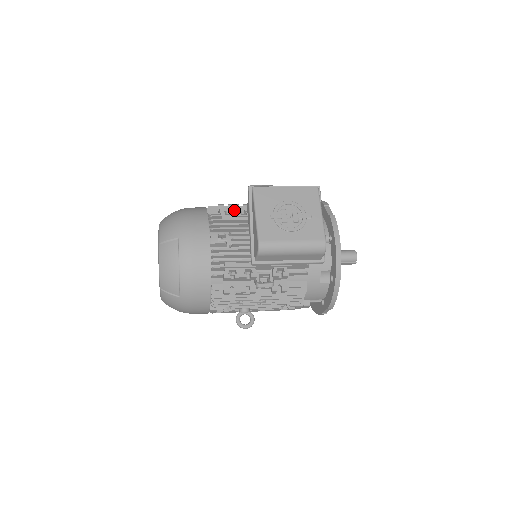
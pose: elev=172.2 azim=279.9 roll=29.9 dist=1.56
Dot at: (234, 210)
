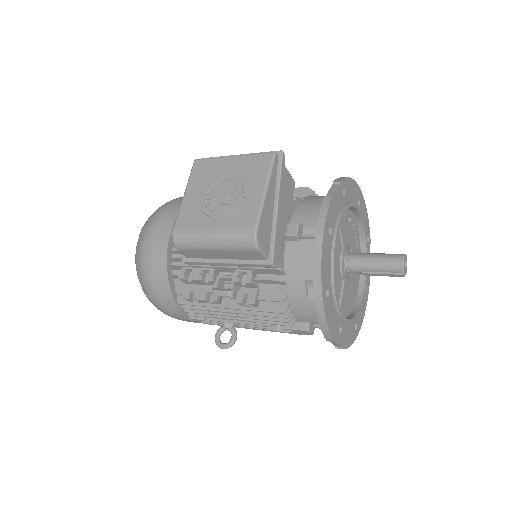
Dot at: occluded
